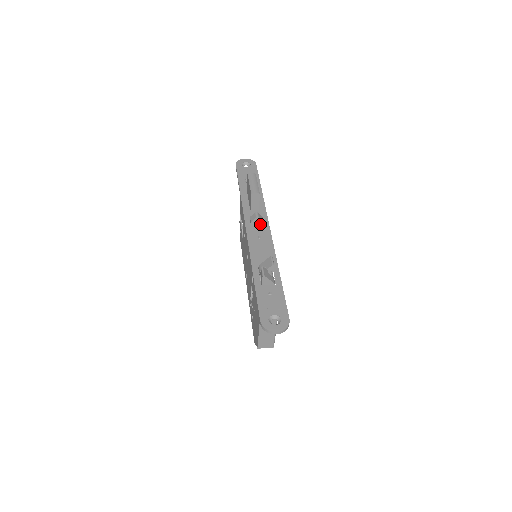
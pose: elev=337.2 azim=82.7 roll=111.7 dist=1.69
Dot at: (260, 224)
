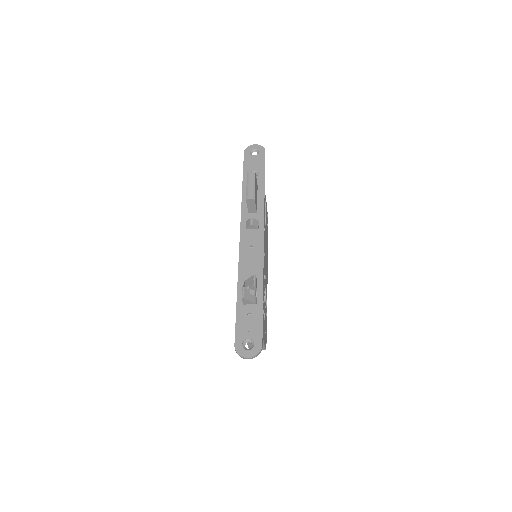
Dot at: (255, 230)
